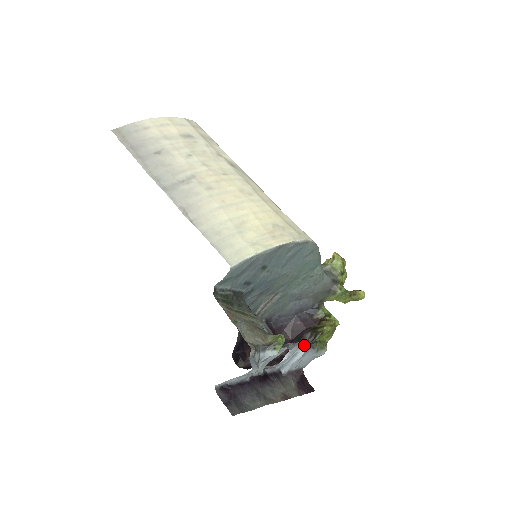
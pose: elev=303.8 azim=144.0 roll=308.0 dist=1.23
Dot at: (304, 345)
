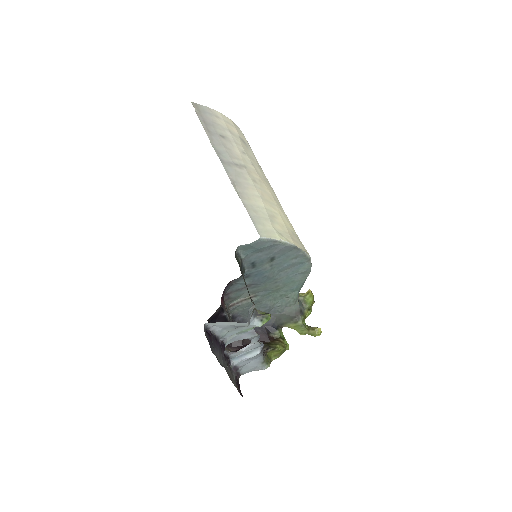
Dot at: (261, 347)
